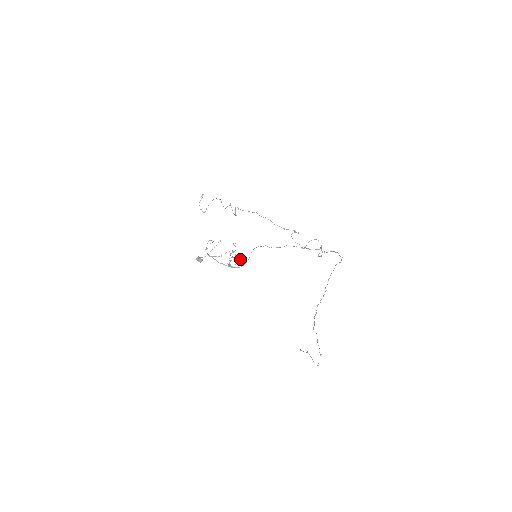
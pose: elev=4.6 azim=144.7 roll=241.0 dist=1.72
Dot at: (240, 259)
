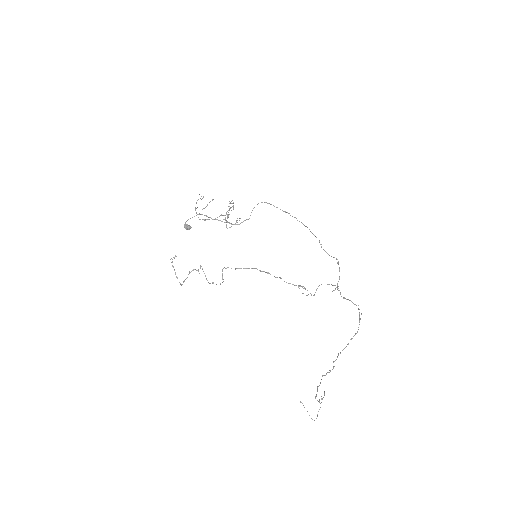
Dot at: (239, 218)
